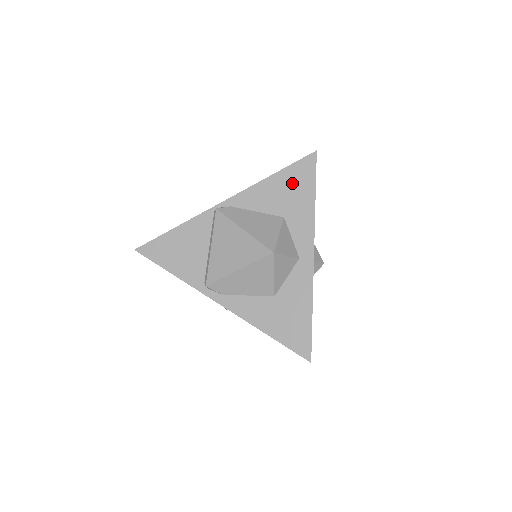
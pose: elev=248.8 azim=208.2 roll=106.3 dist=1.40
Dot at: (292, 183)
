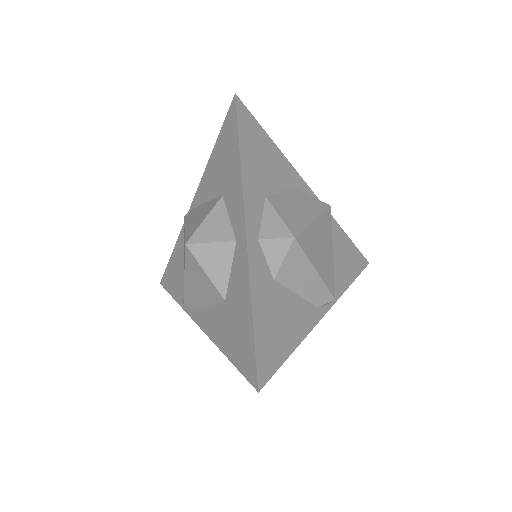
Dot at: (224, 149)
